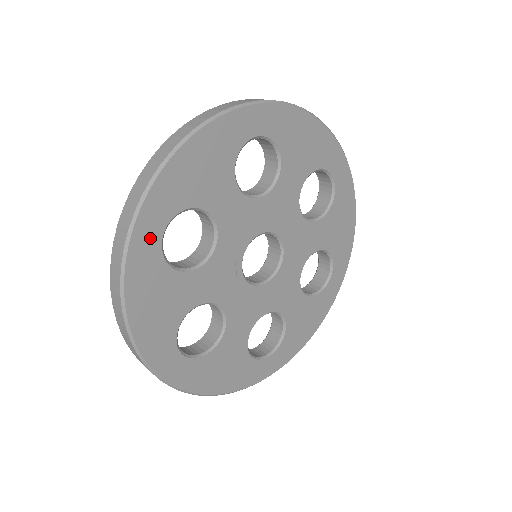
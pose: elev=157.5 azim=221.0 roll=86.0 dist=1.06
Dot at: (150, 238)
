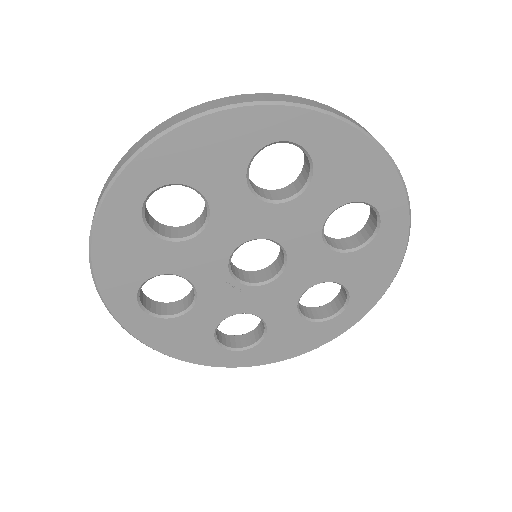
Dot at: (134, 315)
